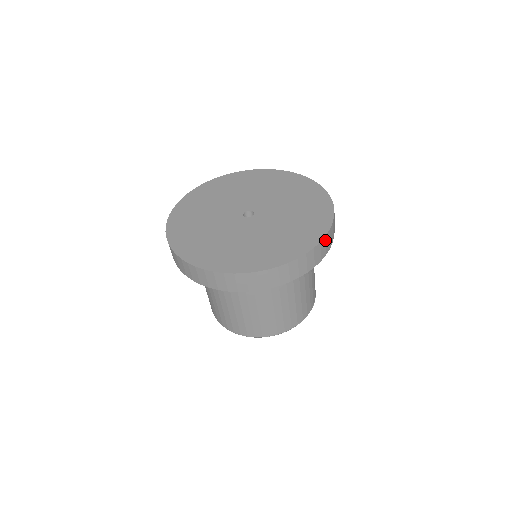
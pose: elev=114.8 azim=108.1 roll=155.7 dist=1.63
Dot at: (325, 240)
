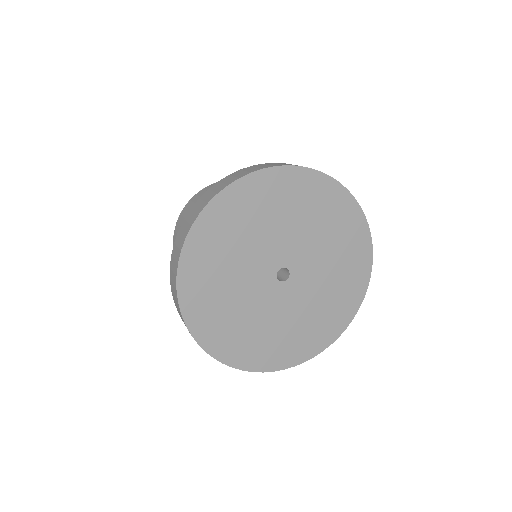
Dot at: (367, 235)
